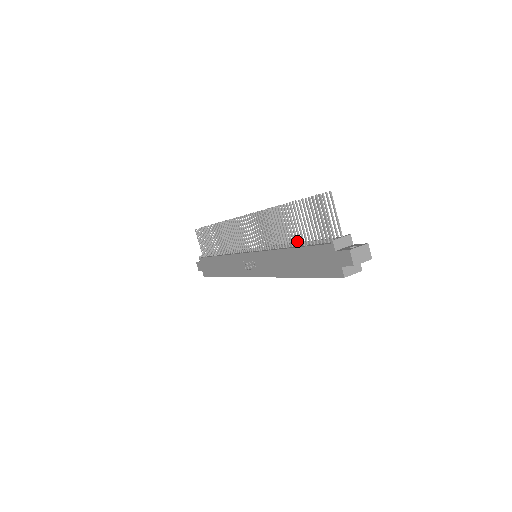
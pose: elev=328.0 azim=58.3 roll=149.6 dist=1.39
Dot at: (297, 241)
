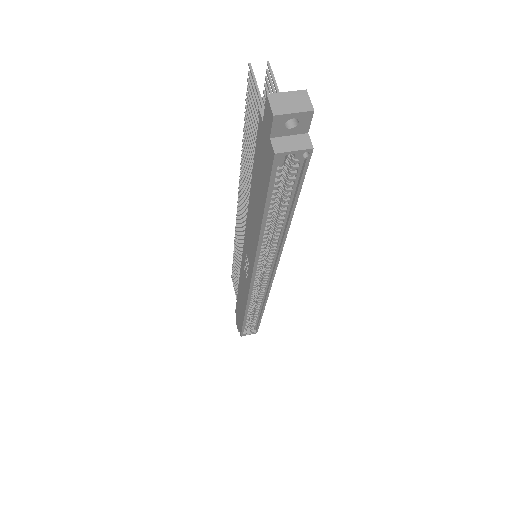
Dot at: occluded
